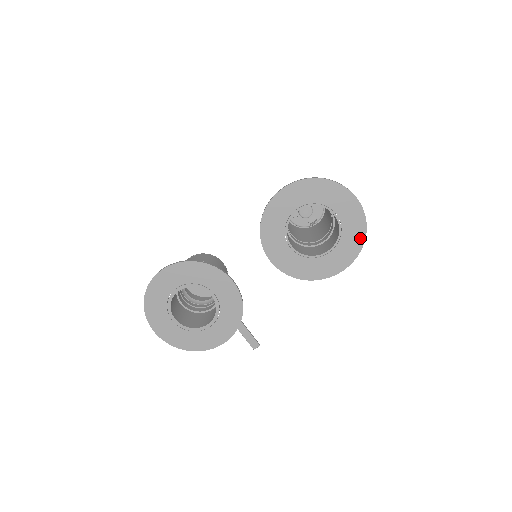
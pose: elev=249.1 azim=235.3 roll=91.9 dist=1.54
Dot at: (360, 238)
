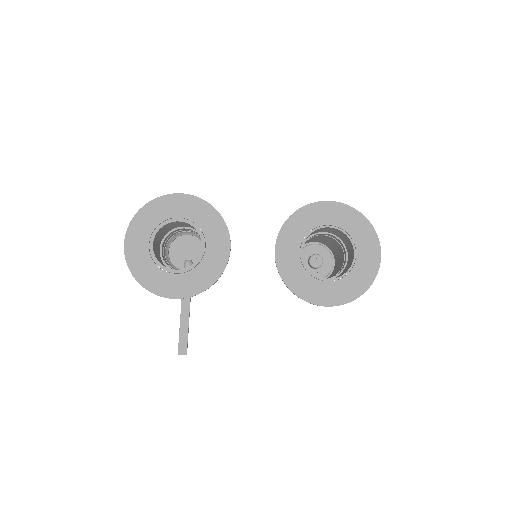
Dot at: (362, 287)
